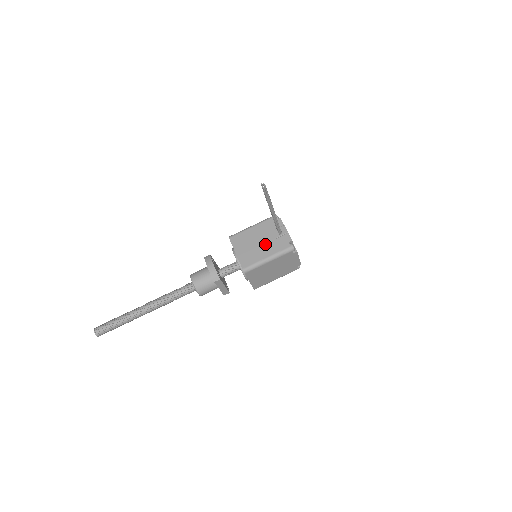
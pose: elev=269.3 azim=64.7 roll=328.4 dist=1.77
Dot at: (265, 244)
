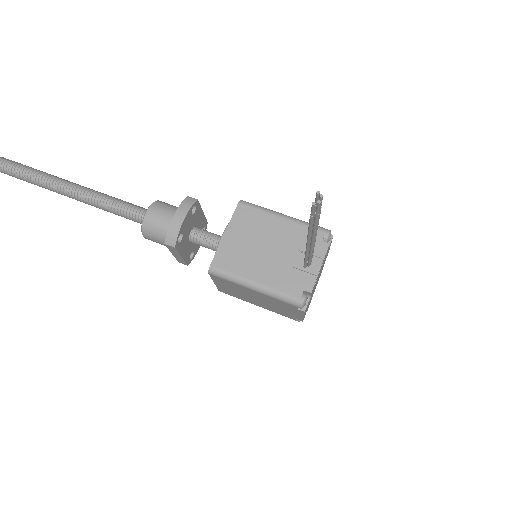
Dot at: (272, 260)
